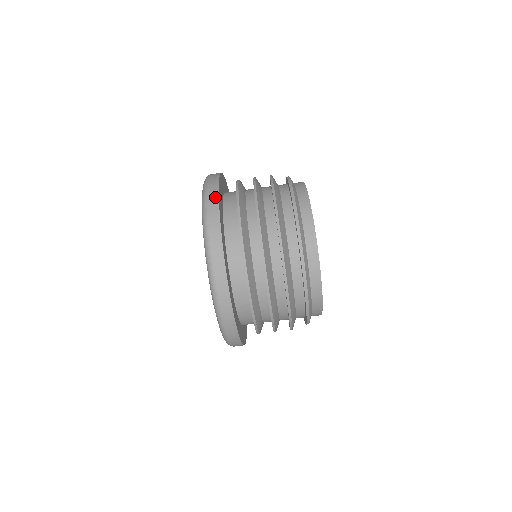
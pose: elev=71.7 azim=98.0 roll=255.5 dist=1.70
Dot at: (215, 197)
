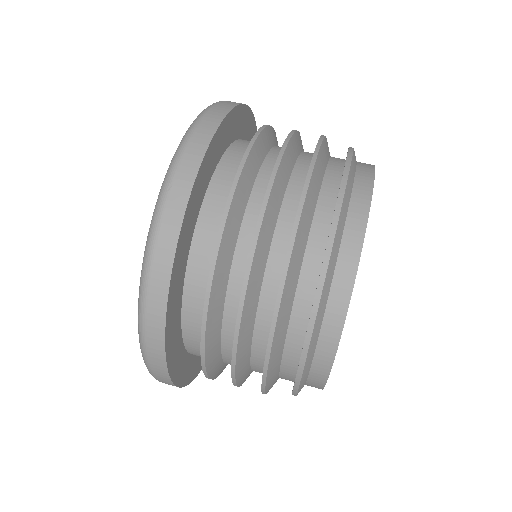
Dot at: occluded
